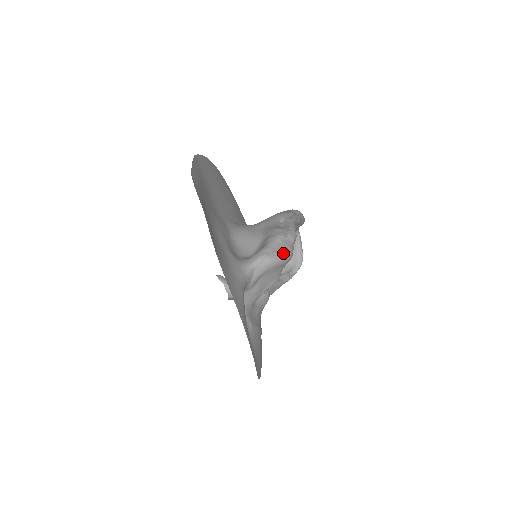
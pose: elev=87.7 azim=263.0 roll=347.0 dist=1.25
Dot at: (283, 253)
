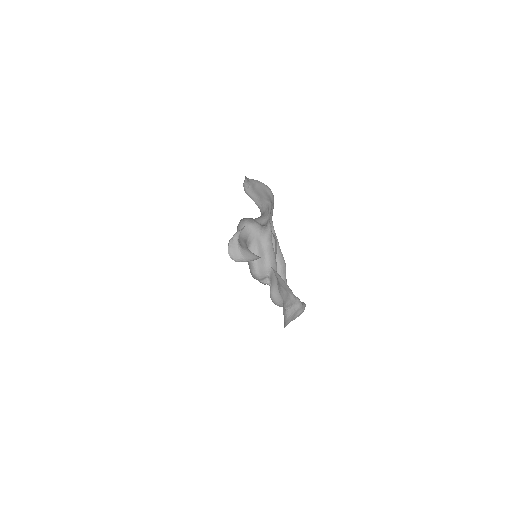
Dot at: occluded
